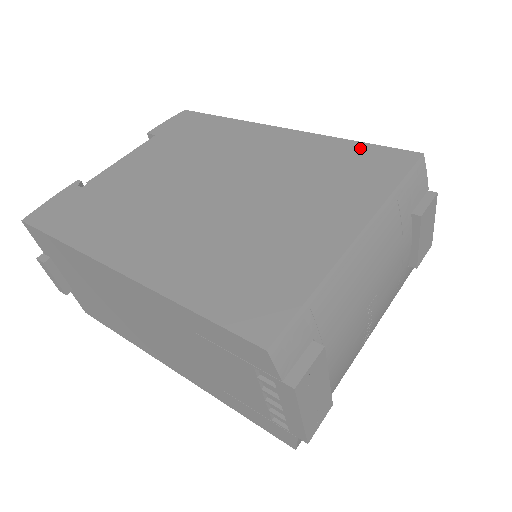
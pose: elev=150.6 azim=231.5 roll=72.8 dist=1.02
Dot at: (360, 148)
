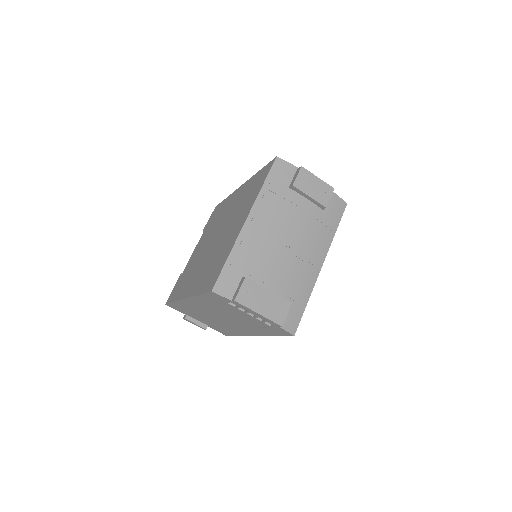
Dot at: (259, 173)
